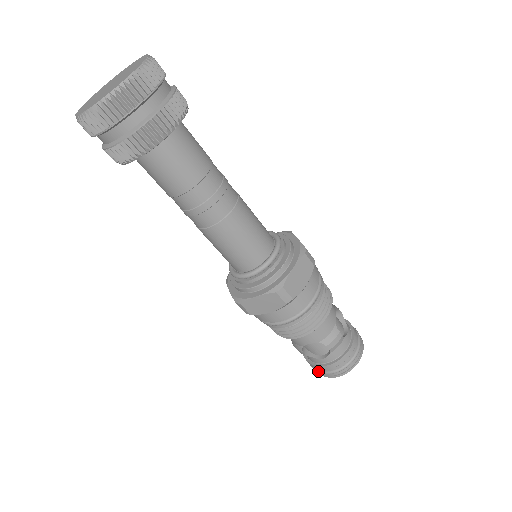
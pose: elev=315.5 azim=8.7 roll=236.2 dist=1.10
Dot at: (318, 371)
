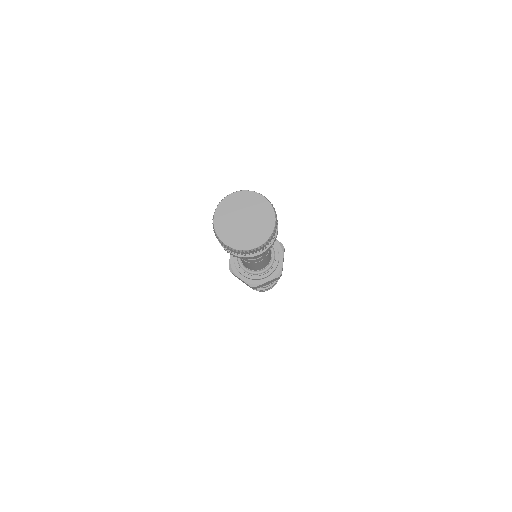
Dot at: occluded
